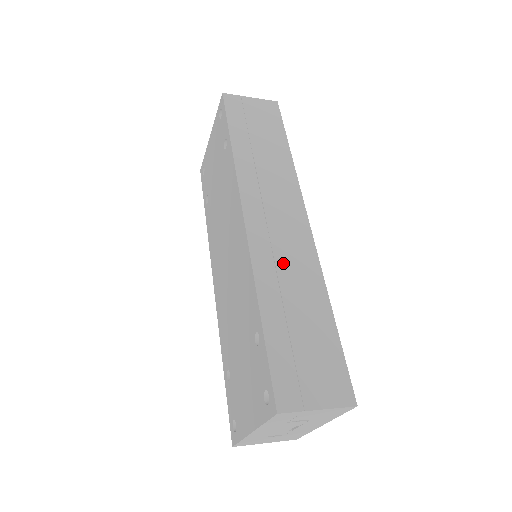
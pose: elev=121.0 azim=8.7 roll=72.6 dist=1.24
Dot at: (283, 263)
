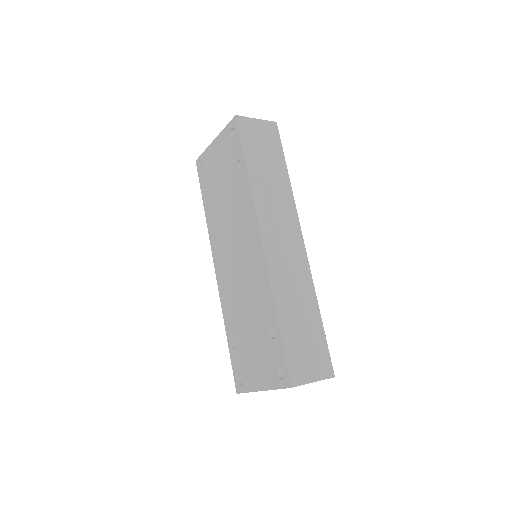
Dot at: (289, 277)
